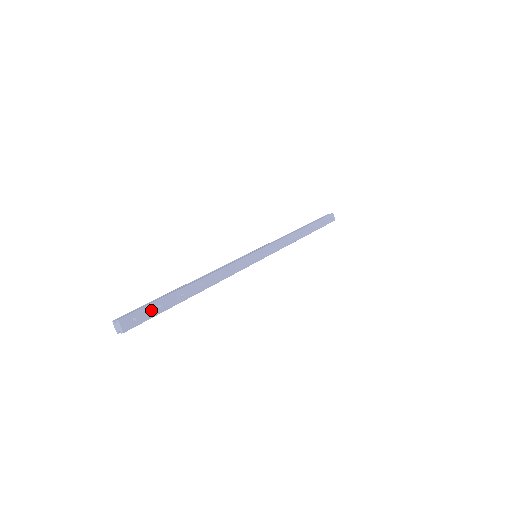
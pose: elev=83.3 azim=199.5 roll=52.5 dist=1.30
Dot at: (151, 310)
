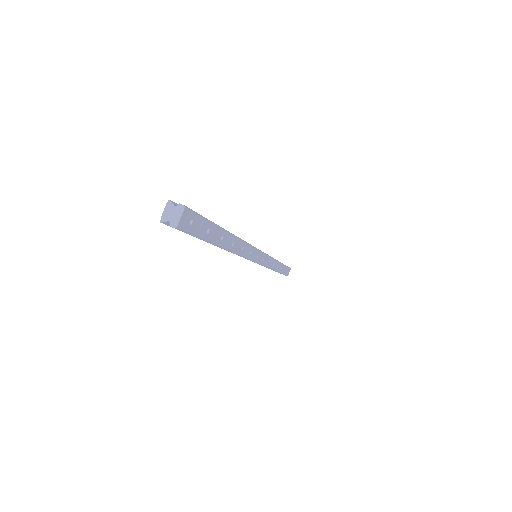
Dot at: (203, 227)
